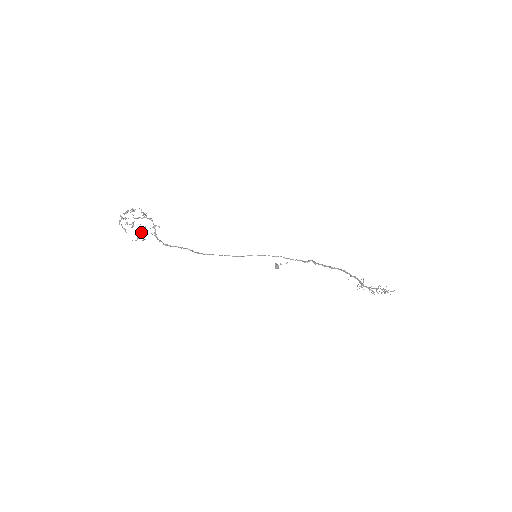
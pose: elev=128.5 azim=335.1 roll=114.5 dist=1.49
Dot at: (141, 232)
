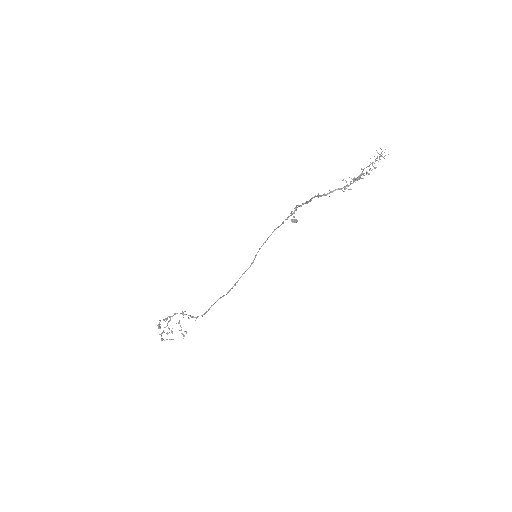
Dot at: (181, 327)
